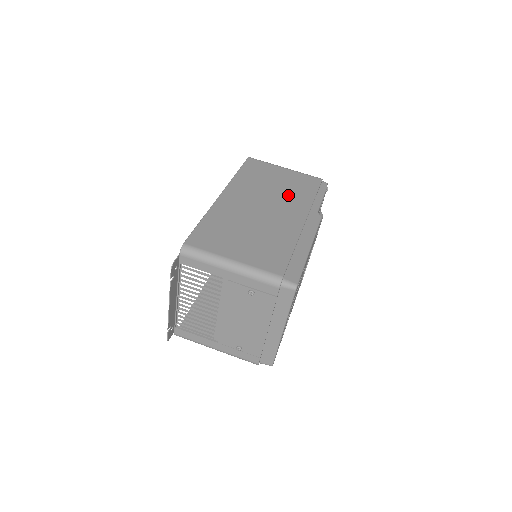
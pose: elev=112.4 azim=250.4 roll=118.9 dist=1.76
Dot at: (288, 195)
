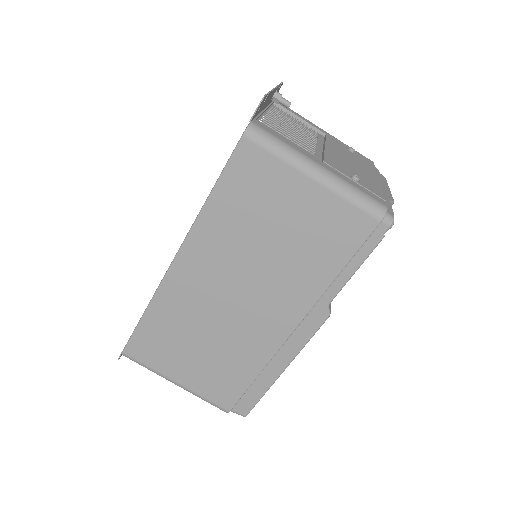
Dot at: (287, 269)
